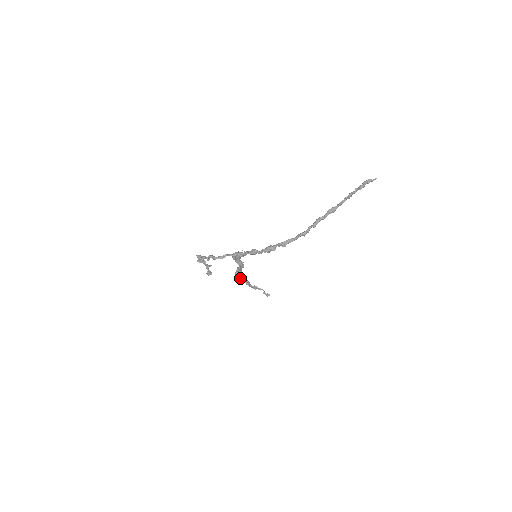
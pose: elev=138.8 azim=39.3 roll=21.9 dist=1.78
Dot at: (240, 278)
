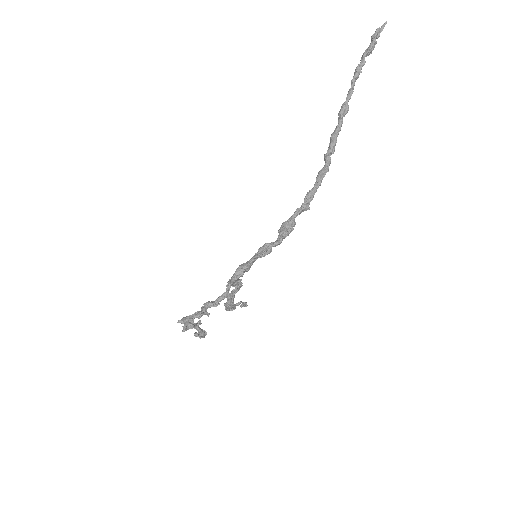
Dot at: occluded
